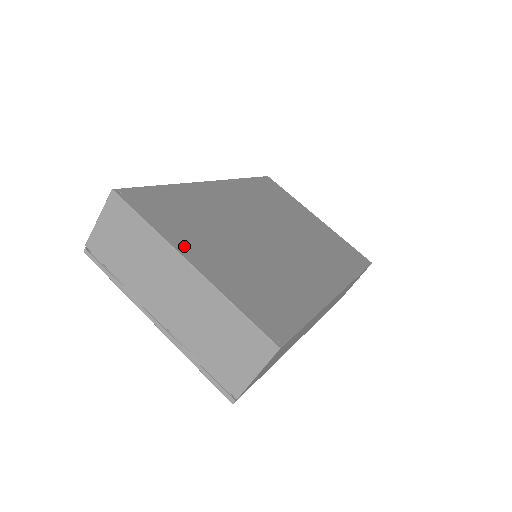
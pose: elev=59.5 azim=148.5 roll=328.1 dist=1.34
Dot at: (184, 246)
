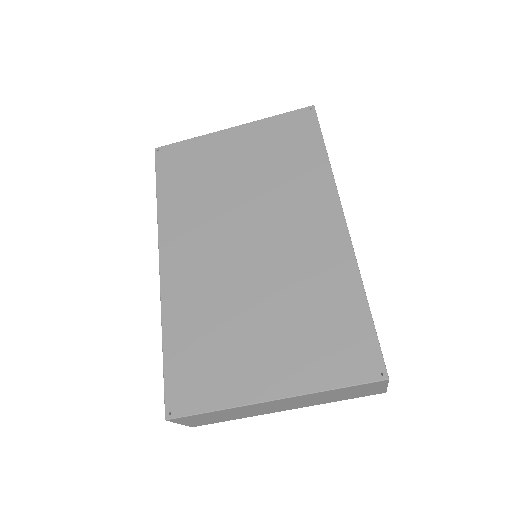
Dot at: (250, 390)
